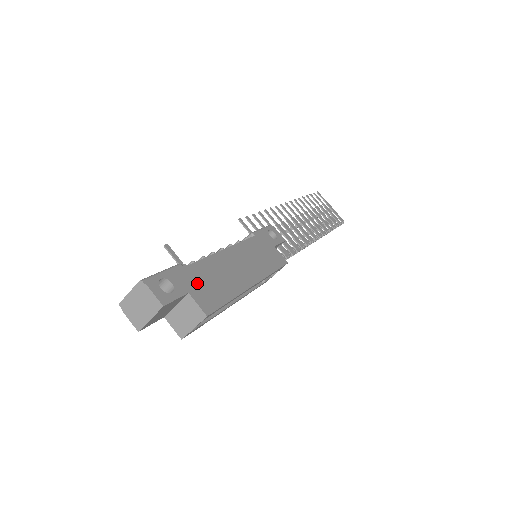
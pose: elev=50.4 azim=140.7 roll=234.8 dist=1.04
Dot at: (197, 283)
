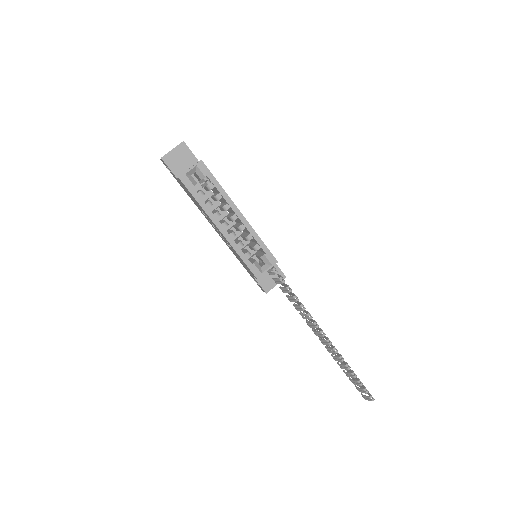
Dot at: occluded
